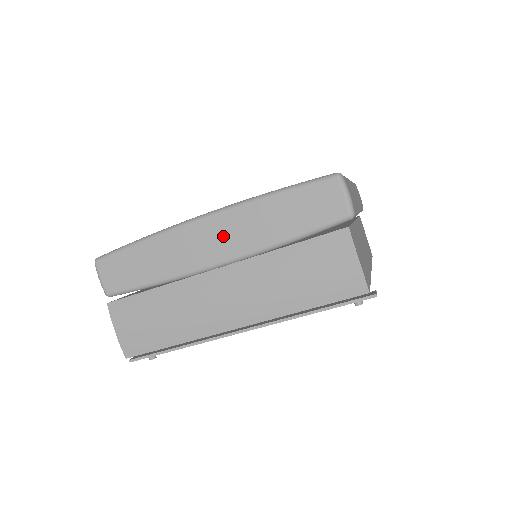
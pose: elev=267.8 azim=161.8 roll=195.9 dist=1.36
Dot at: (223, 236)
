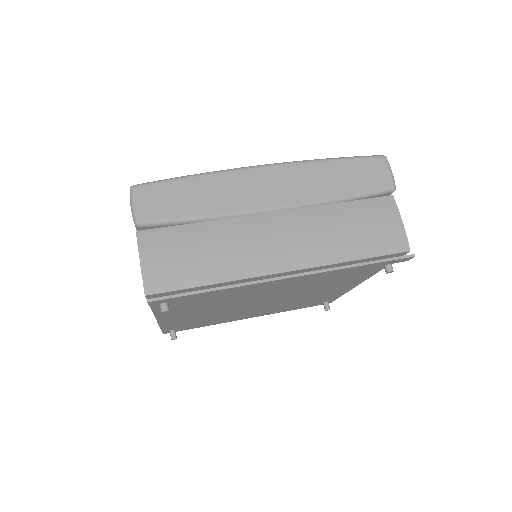
Dot at: (281, 185)
